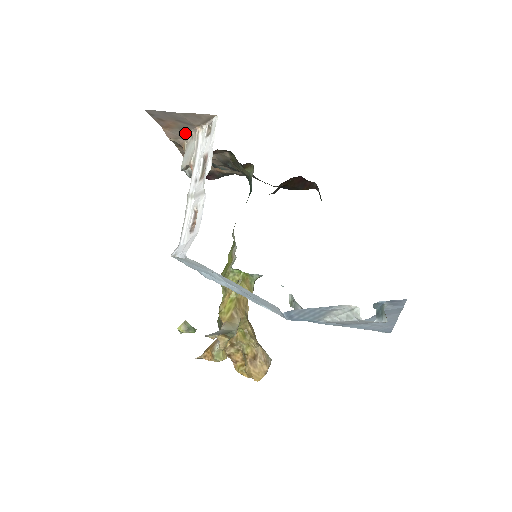
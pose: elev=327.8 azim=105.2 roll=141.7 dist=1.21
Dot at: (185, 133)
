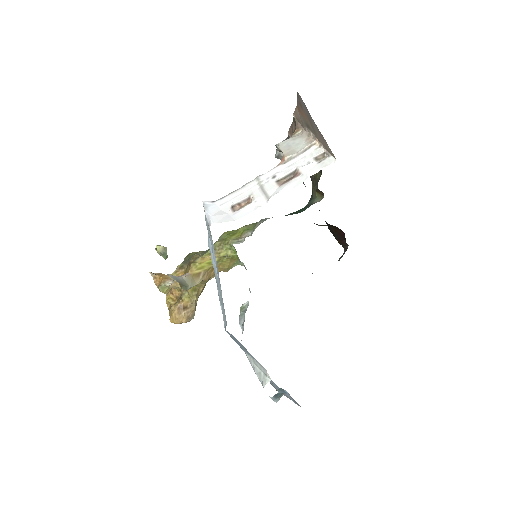
Dot at: (307, 127)
